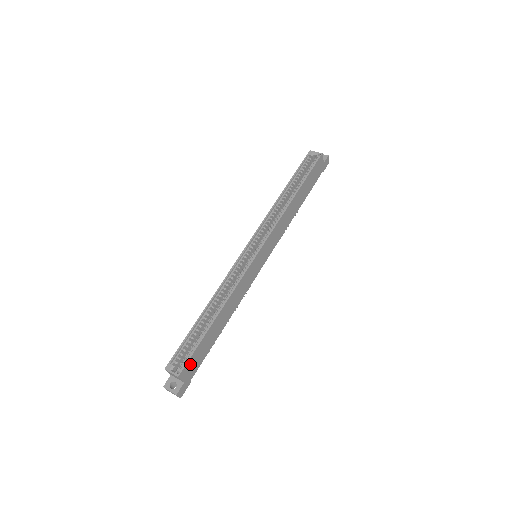
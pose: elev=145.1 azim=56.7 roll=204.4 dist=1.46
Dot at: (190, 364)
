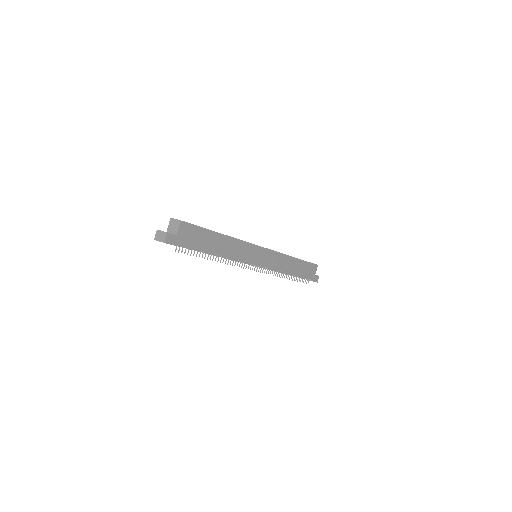
Dot at: (190, 230)
